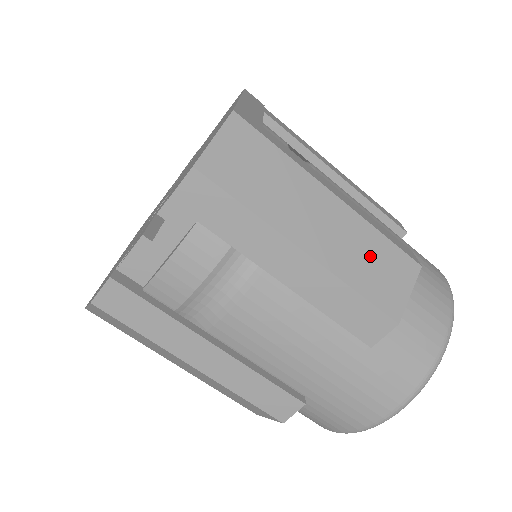
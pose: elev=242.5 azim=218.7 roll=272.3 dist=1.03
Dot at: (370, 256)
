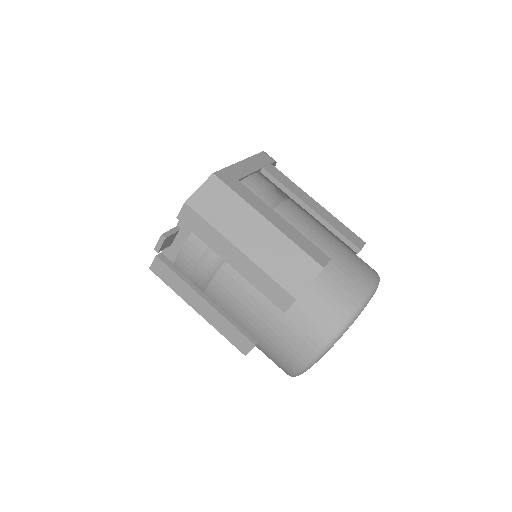
Dot at: (284, 257)
